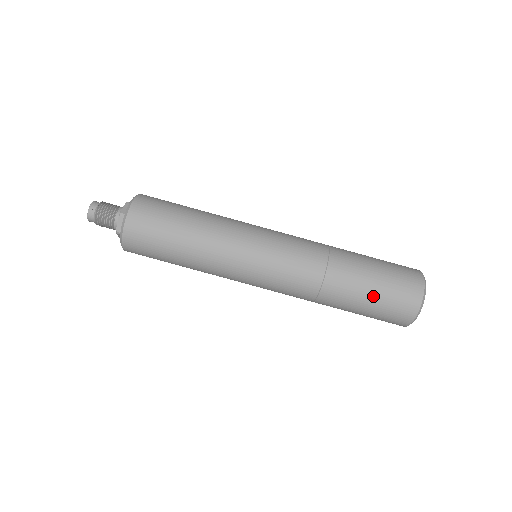
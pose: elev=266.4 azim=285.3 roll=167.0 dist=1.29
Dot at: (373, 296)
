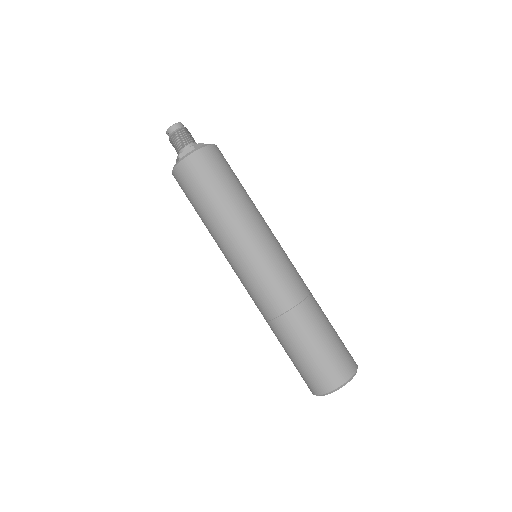
Dot at: (312, 352)
